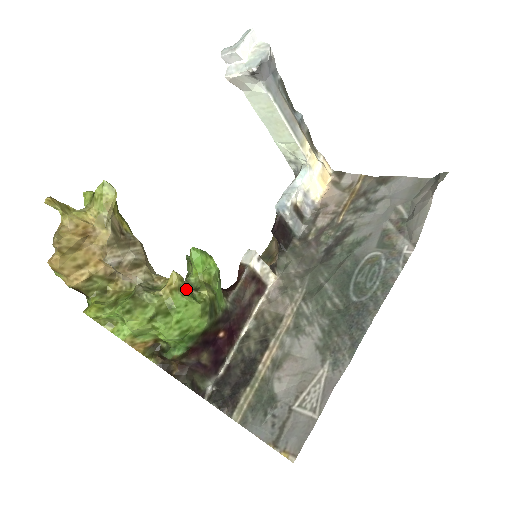
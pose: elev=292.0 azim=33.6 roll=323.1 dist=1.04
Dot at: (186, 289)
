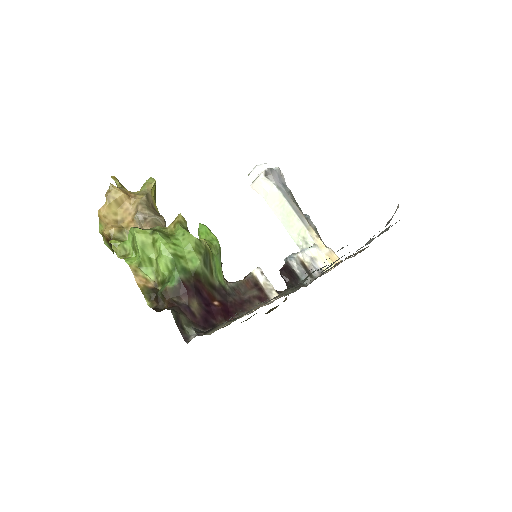
Dot at: (187, 229)
